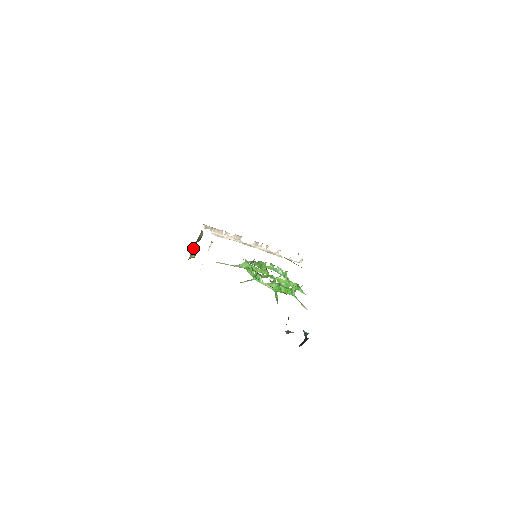
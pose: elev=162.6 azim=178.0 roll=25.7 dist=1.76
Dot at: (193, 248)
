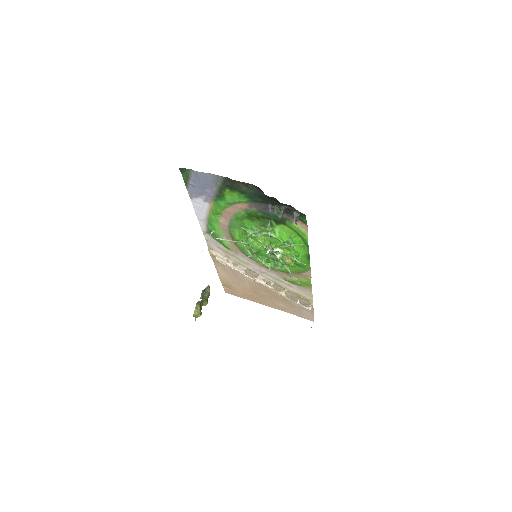
Dot at: (199, 301)
